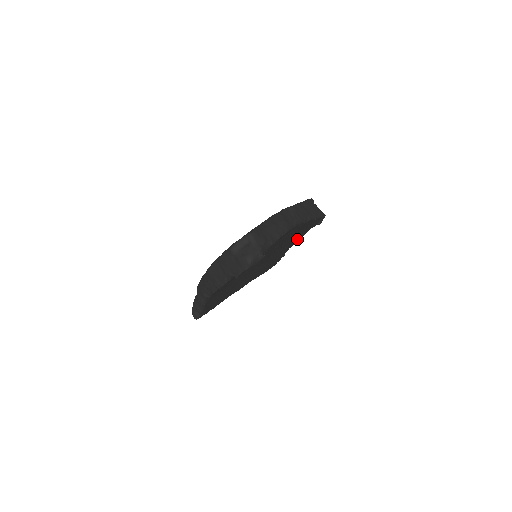
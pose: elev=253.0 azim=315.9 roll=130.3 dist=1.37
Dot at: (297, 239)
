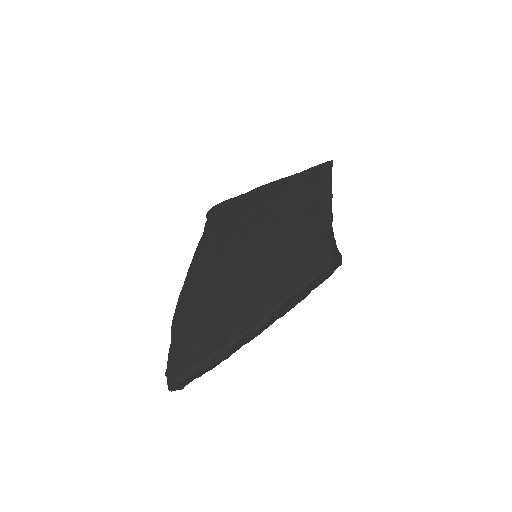
Dot at: occluded
